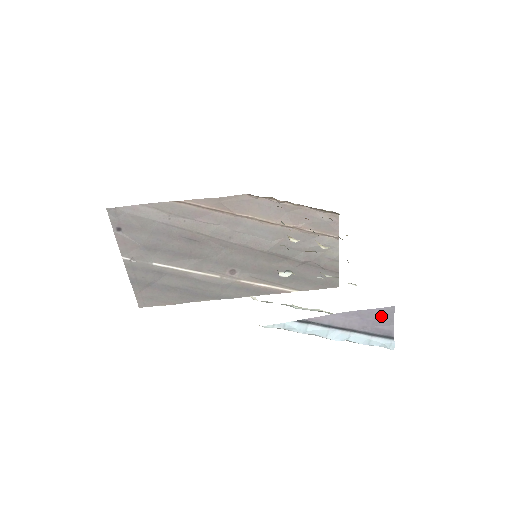
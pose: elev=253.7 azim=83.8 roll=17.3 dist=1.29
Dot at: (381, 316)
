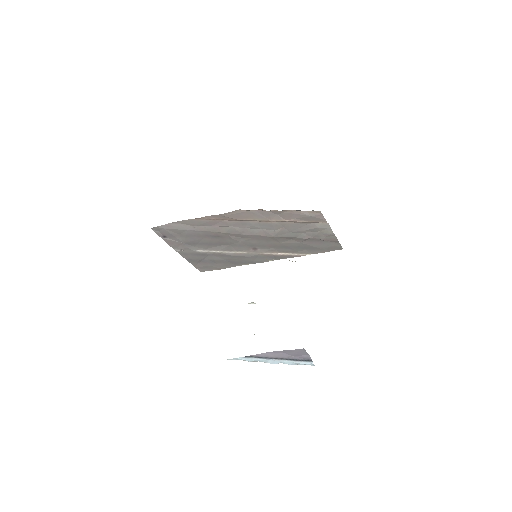
Dot at: (298, 352)
